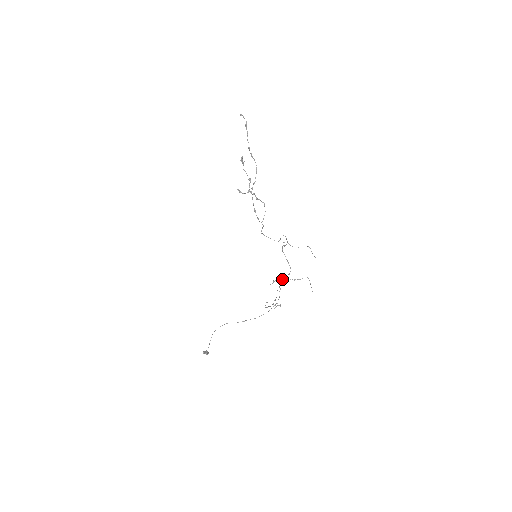
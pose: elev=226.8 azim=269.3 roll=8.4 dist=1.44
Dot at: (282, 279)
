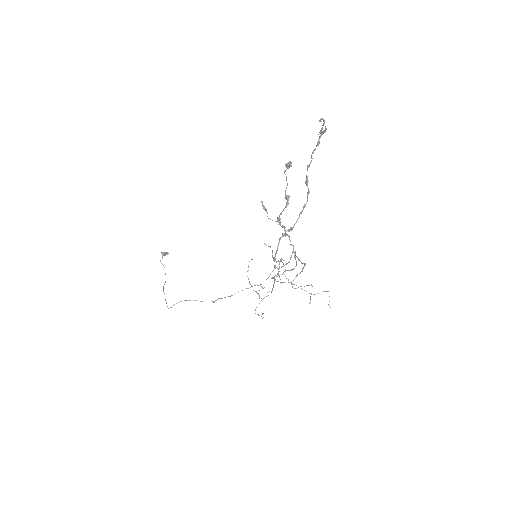
Dot at: occluded
